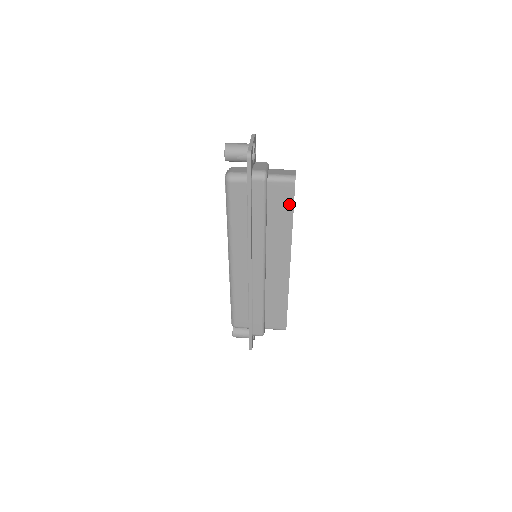
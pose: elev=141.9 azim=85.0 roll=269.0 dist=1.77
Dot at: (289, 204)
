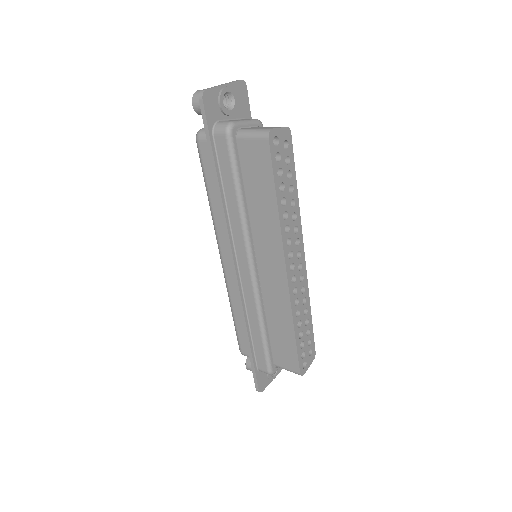
Dot at: (268, 173)
